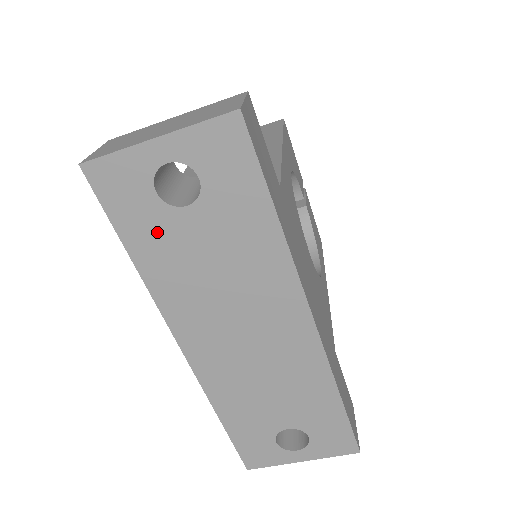
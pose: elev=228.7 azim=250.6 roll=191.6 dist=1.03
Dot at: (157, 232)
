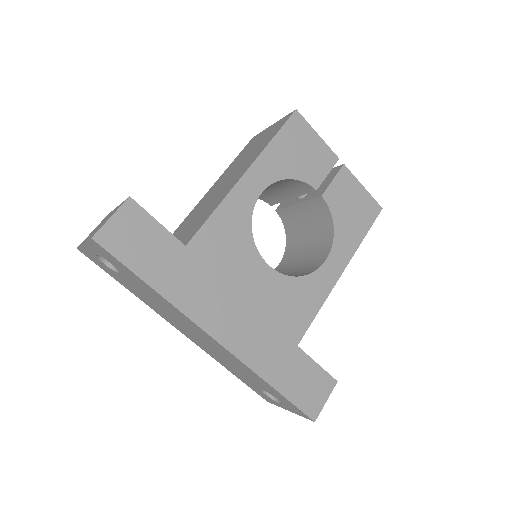
Dot at: (122, 281)
